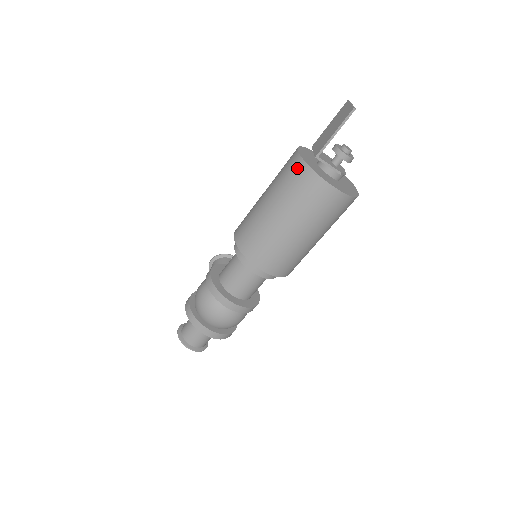
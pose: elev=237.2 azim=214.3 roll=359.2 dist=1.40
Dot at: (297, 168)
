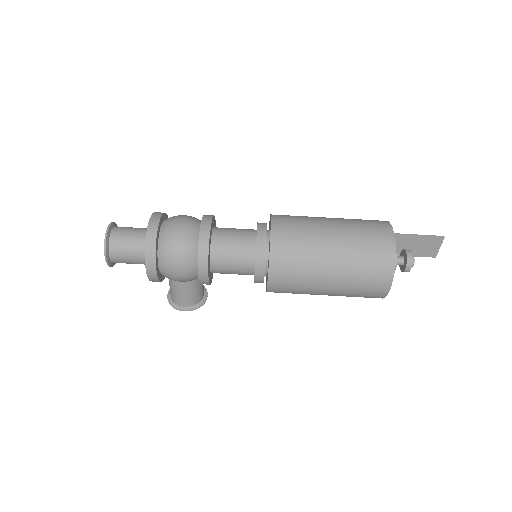
Dot at: occluded
